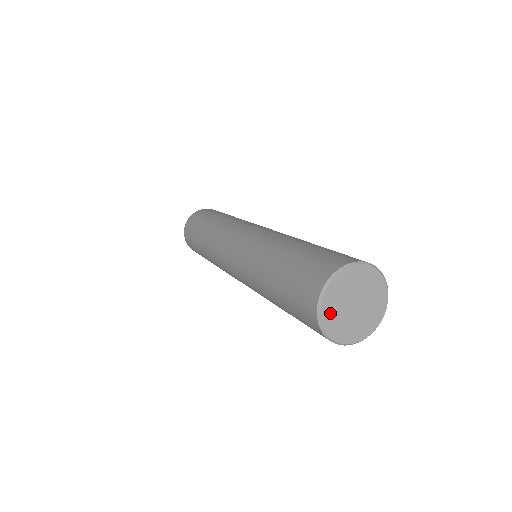
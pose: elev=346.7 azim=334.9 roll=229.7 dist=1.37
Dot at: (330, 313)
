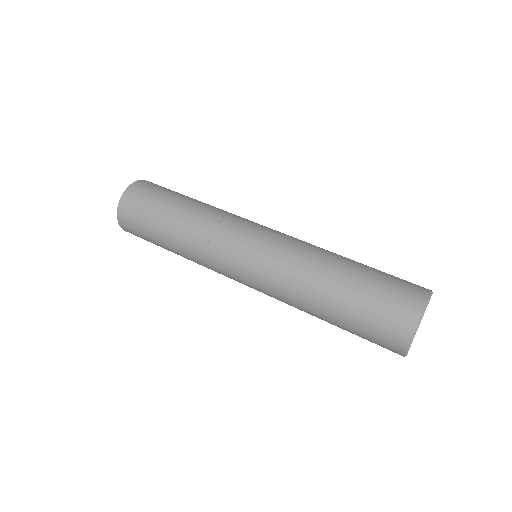
Dot at: occluded
